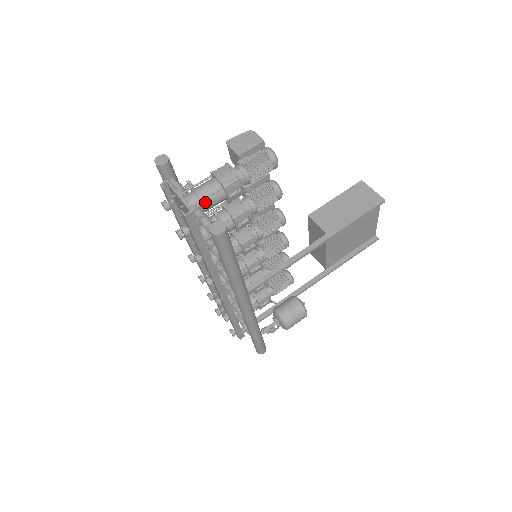
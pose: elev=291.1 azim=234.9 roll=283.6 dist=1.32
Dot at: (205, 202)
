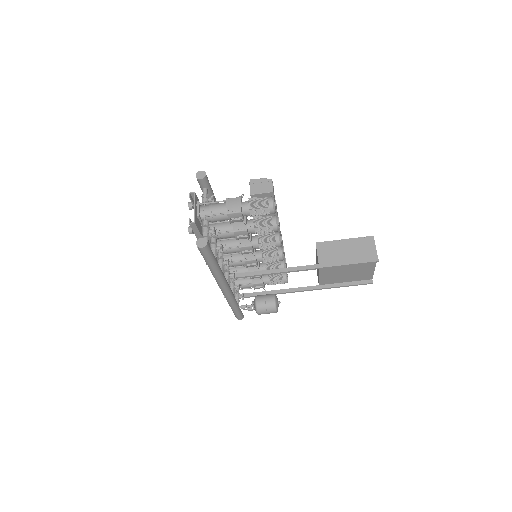
Dot at: (212, 217)
